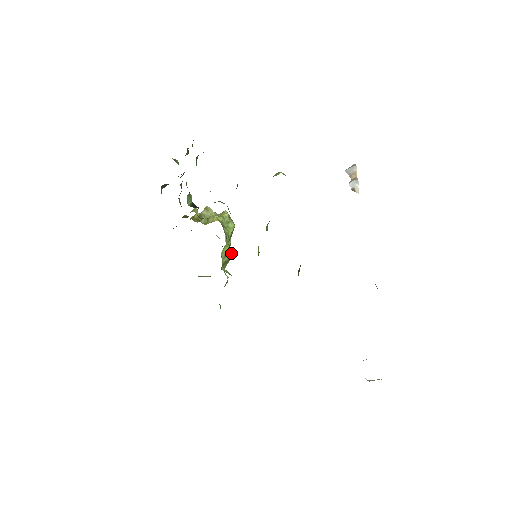
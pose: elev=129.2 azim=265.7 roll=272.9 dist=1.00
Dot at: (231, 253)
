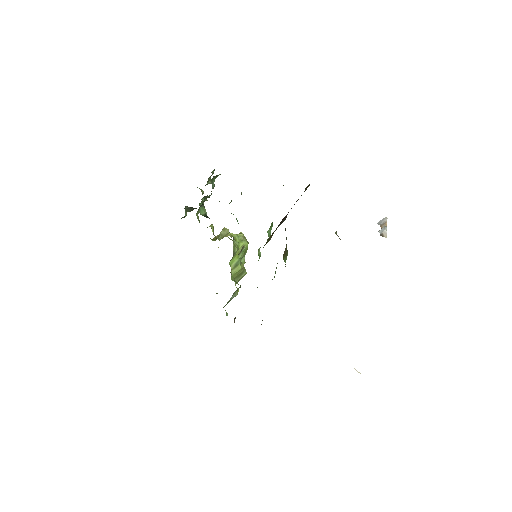
Dot at: (243, 268)
